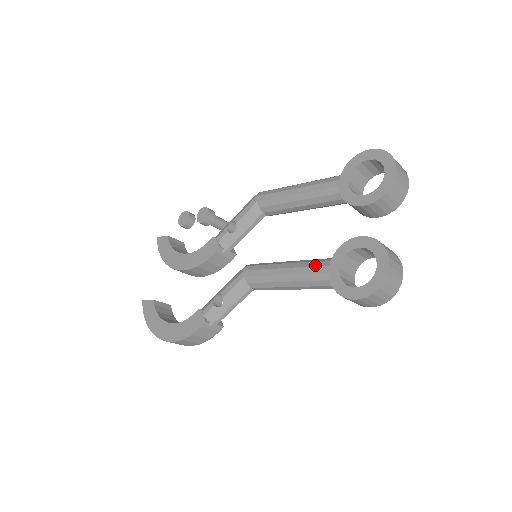
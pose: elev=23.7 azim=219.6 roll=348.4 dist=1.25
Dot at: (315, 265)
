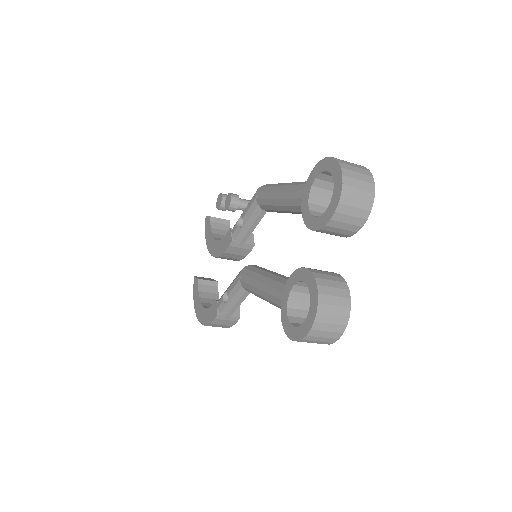
Dot at: (276, 288)
